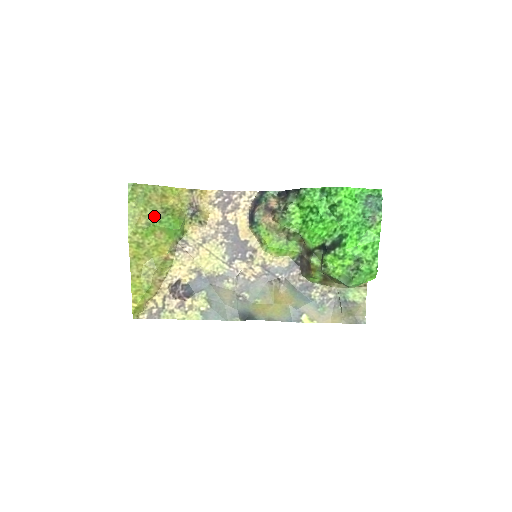
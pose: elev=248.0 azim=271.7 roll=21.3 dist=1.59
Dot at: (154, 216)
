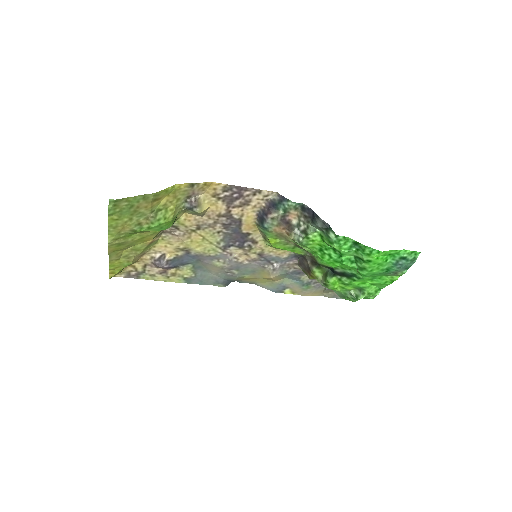
Dot at: (141, 222)
